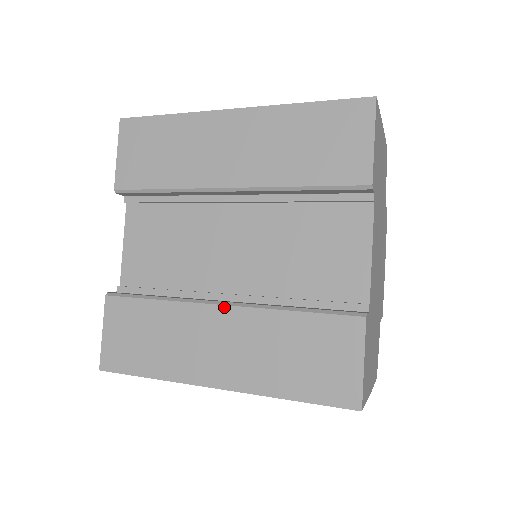
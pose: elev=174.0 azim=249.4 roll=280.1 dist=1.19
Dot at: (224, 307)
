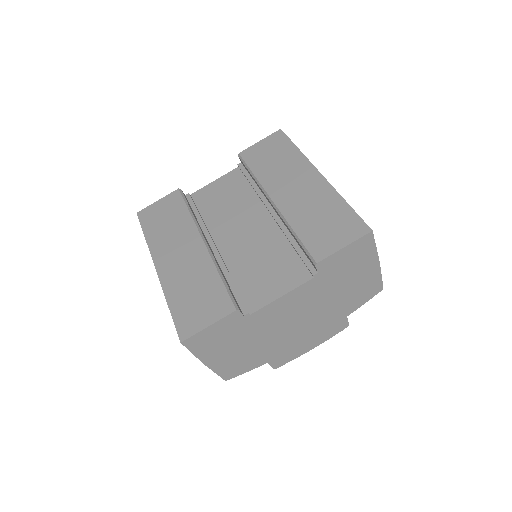
Dot at: (203, 243)
